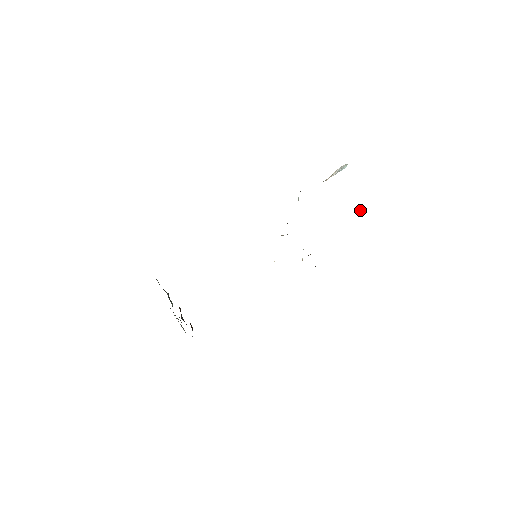
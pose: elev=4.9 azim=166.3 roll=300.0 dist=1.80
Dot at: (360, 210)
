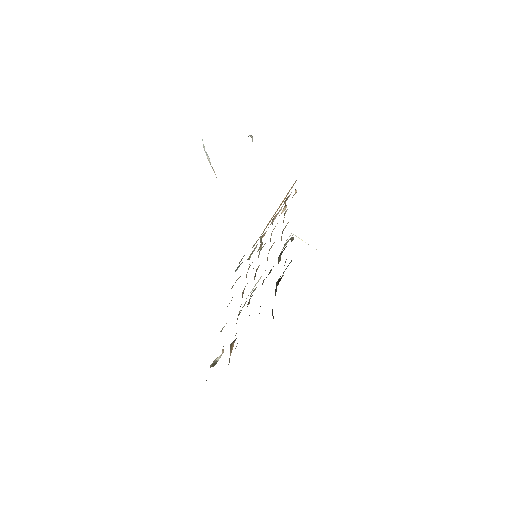
Dot at: (250, 136)
